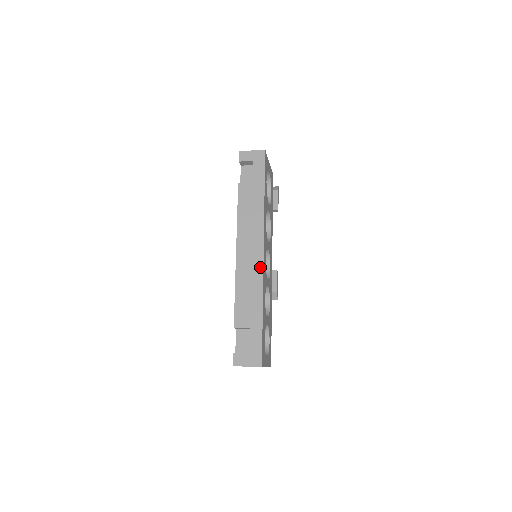
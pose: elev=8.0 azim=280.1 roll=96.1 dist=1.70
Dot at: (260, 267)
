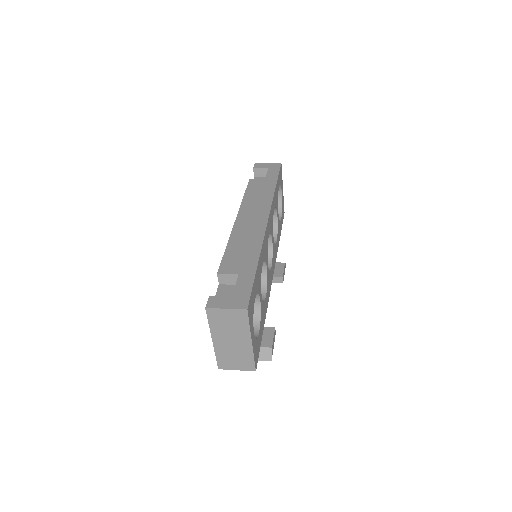
Dot at: (262, 229)
